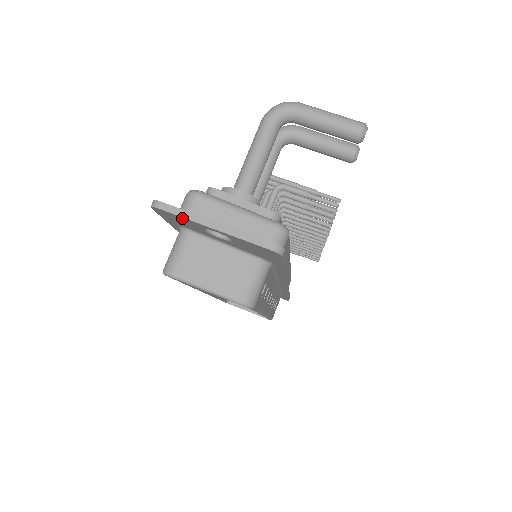
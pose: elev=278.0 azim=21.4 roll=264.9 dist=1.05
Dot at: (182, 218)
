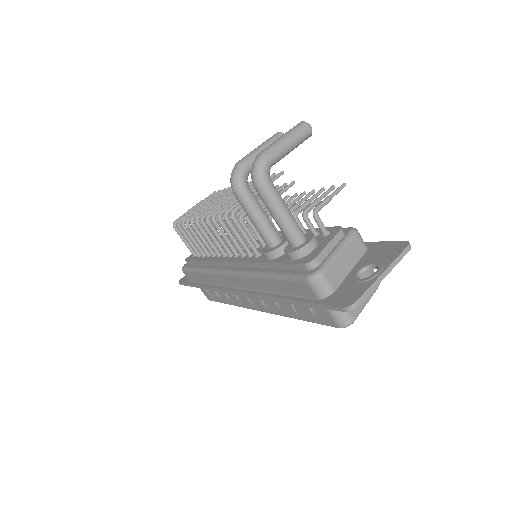
Dot at: (366, 294)
